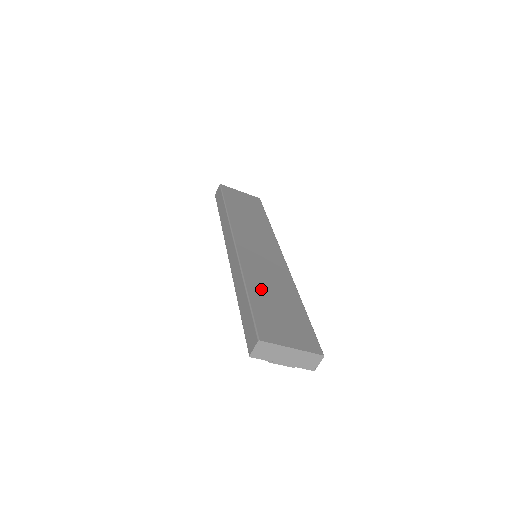
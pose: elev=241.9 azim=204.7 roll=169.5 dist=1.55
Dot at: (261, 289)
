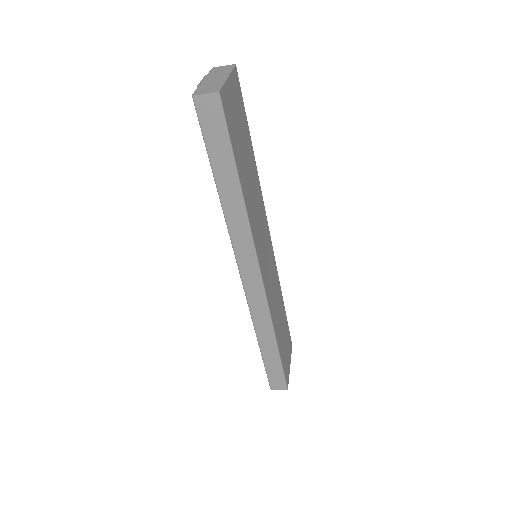
Dot at: (279, 329)
